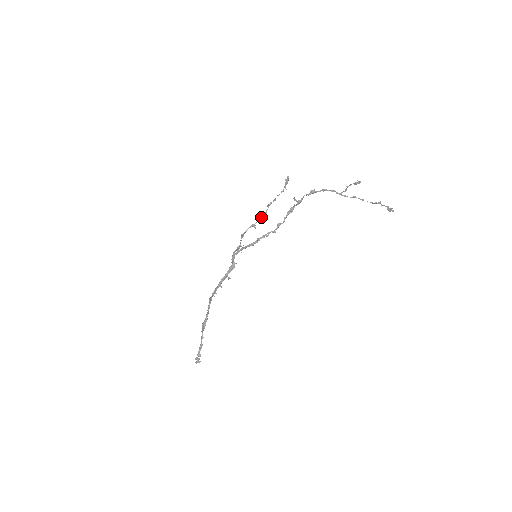
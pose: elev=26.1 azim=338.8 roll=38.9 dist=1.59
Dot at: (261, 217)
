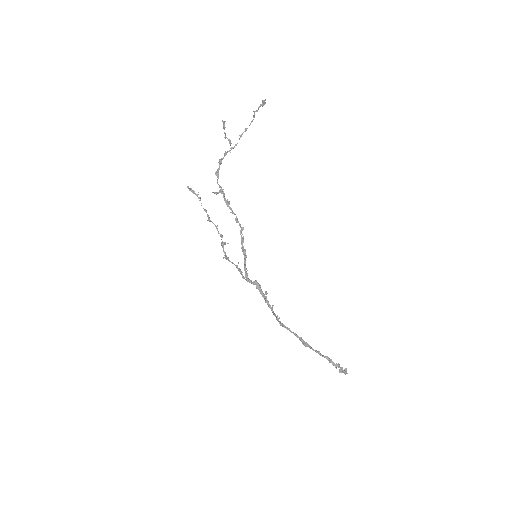
Dot at: (218, 233)
